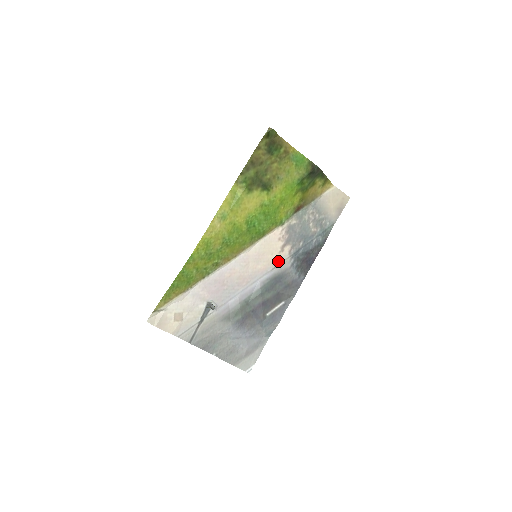
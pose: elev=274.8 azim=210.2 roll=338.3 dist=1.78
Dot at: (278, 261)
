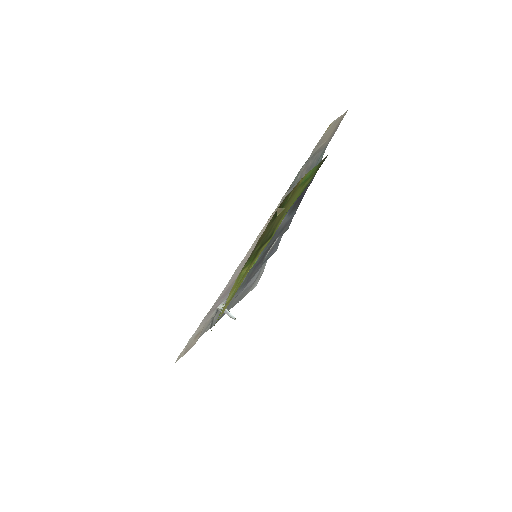
Dot at: occluded
